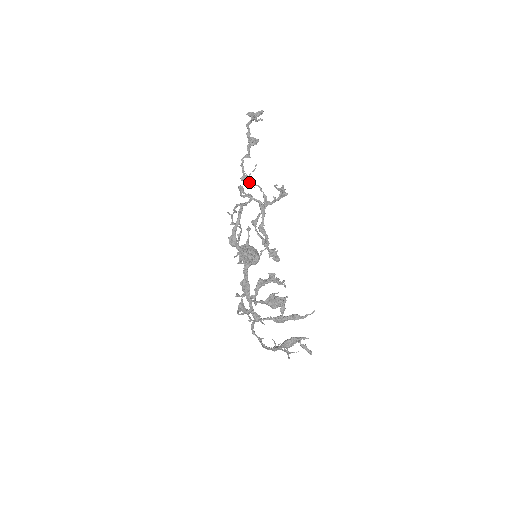
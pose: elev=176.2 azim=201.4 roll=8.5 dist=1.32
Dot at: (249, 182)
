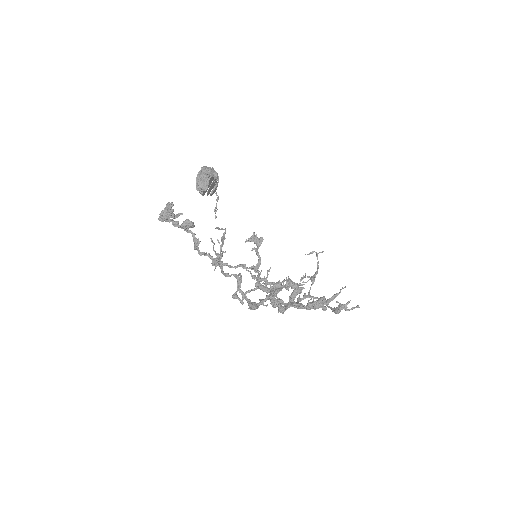
Dot at: occluded
